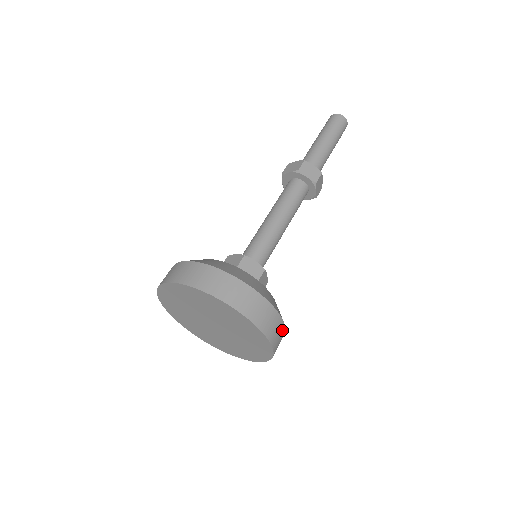
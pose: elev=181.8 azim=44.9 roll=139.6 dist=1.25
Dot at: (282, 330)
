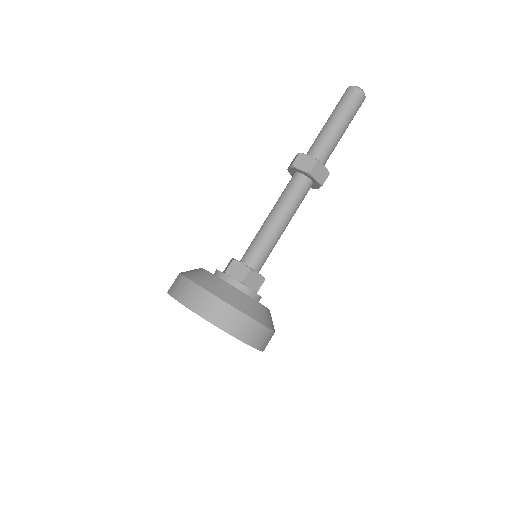
Dot at: (253, 325)
